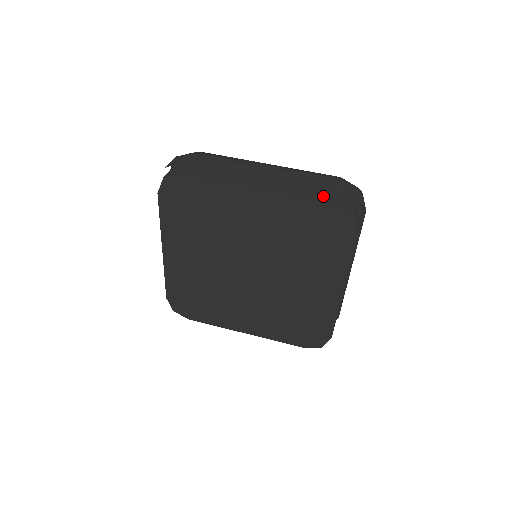
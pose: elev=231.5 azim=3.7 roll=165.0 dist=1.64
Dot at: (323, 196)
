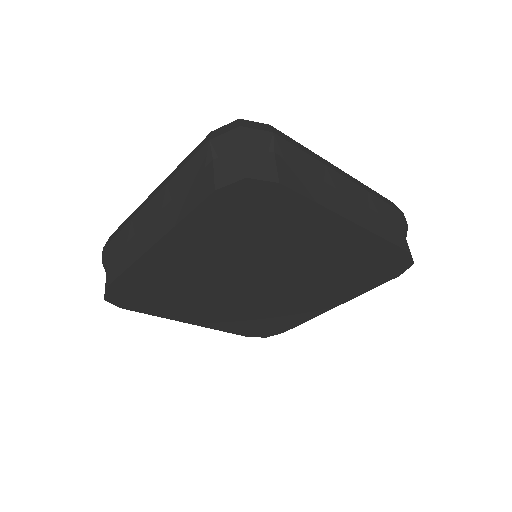
Dot at: (401, 241)
